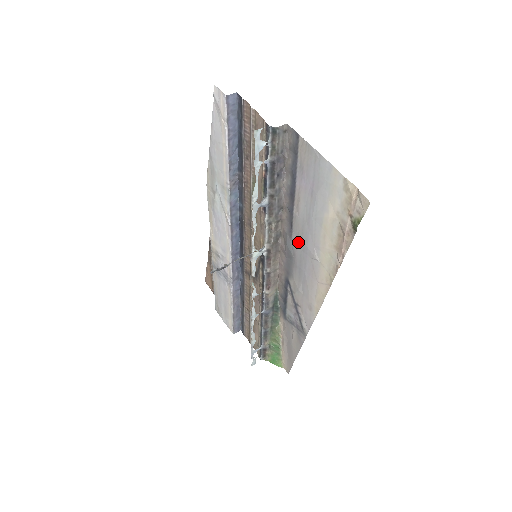
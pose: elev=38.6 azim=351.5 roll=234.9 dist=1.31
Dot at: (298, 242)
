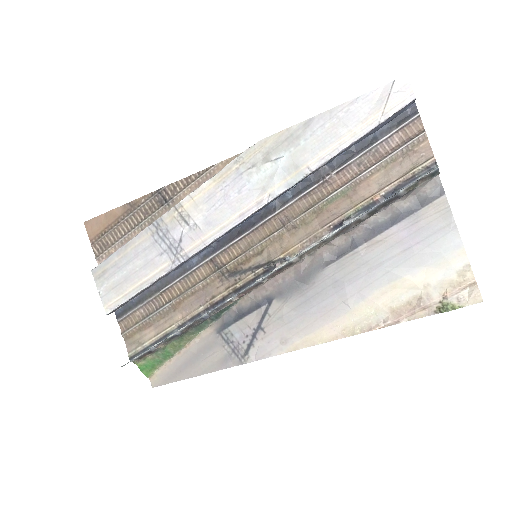
Dot at: (334, 276)
